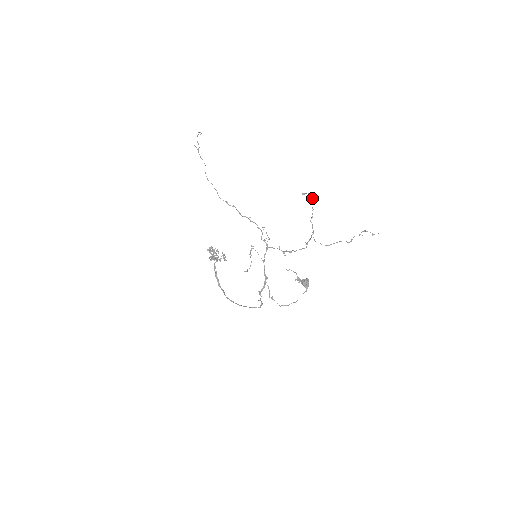
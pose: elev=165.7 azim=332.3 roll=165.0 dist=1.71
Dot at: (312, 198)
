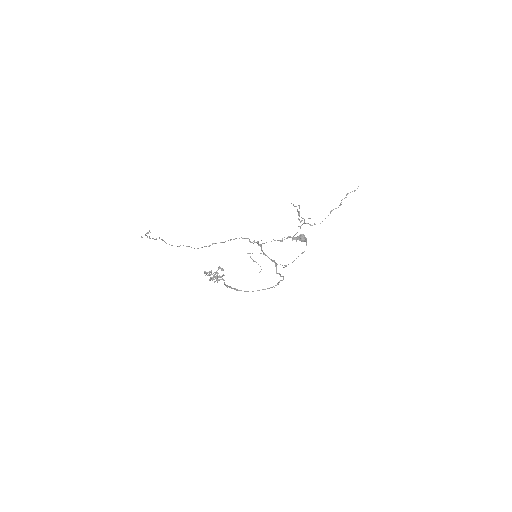
Dot at: (295, 206)
